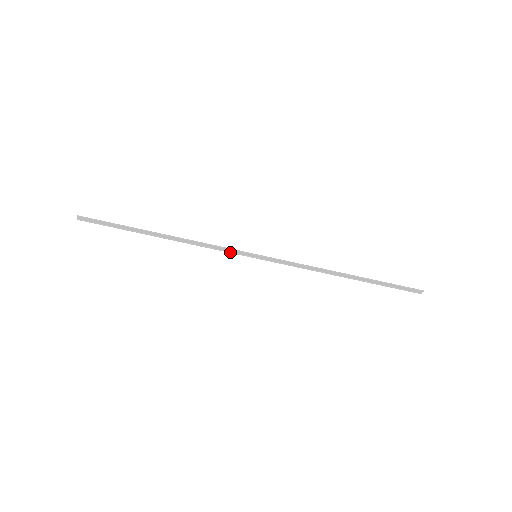
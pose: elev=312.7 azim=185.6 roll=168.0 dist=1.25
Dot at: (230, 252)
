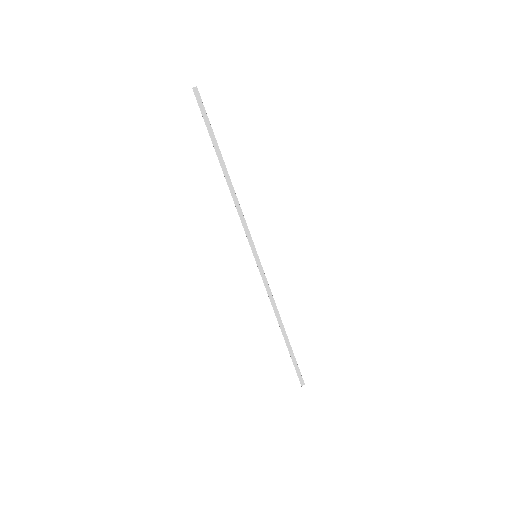
Dot at: (246, 235)
